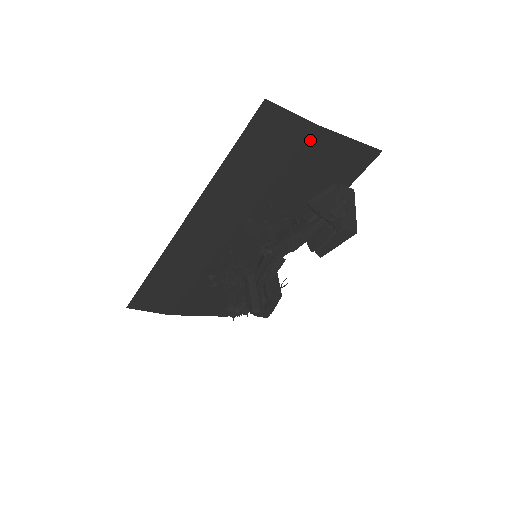
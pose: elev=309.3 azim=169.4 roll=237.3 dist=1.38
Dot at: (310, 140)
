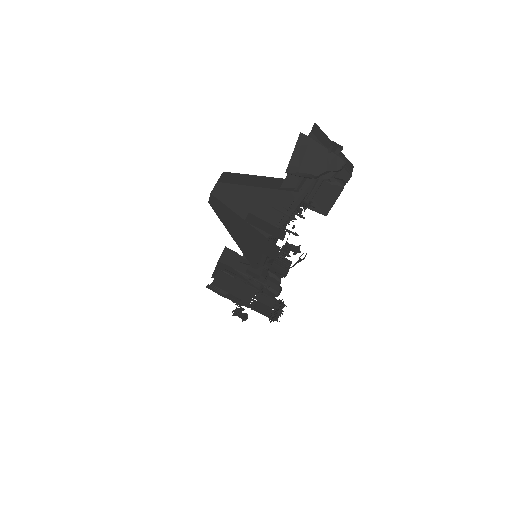
Dot at: occluded
